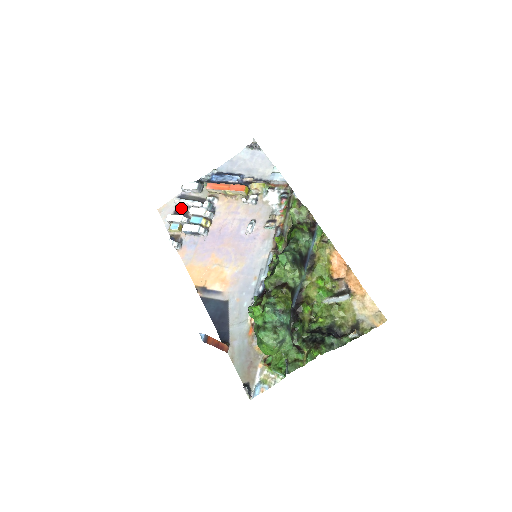
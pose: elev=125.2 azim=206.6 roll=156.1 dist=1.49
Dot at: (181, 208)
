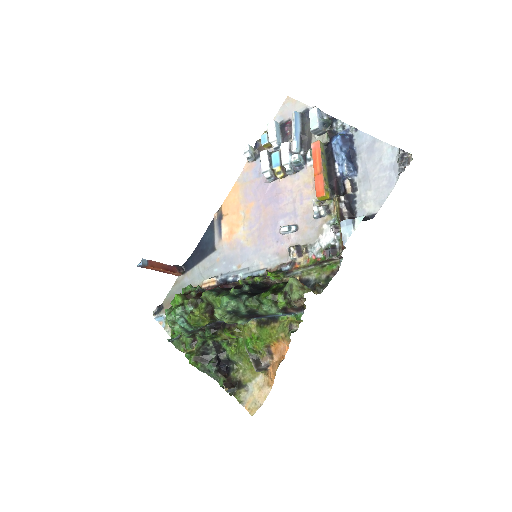
Dot at: occluded
